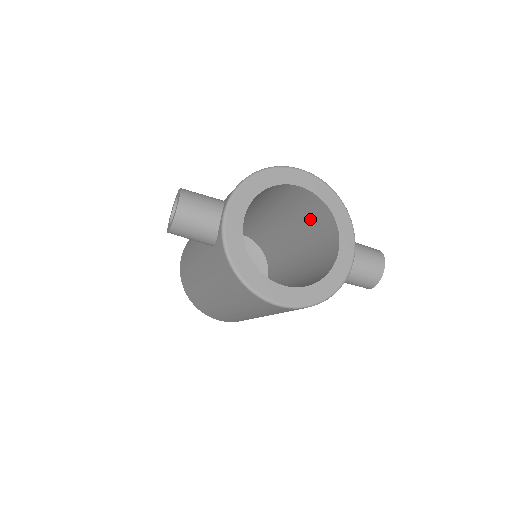
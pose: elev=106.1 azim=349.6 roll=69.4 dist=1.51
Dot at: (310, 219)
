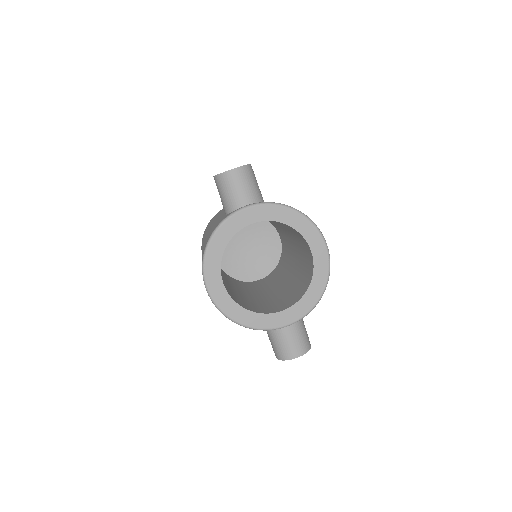
Dot at: (302, 277)
